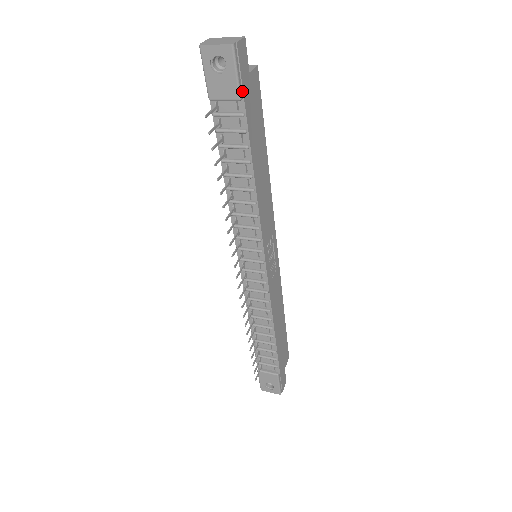
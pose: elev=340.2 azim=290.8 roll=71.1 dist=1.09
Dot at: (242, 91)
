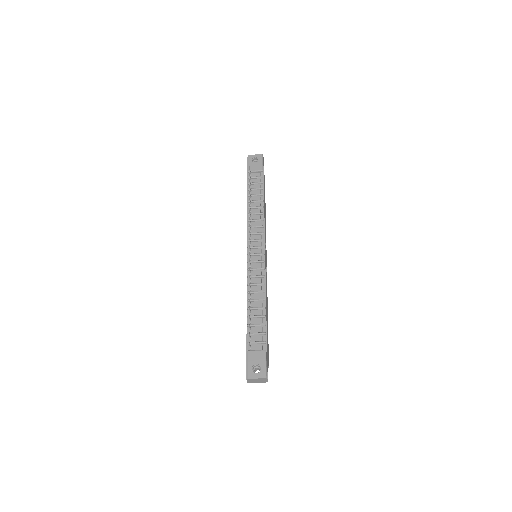
Dot at: (263, 170)
